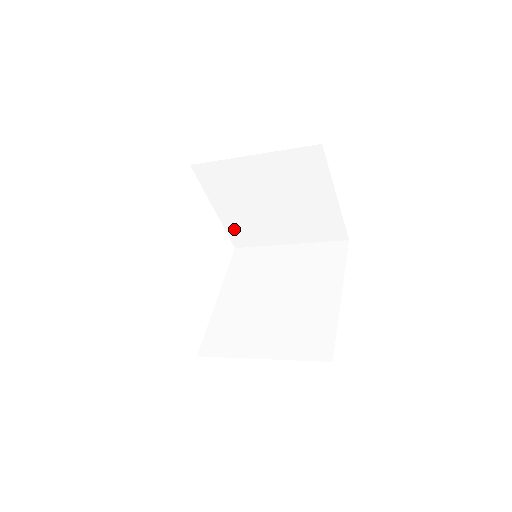
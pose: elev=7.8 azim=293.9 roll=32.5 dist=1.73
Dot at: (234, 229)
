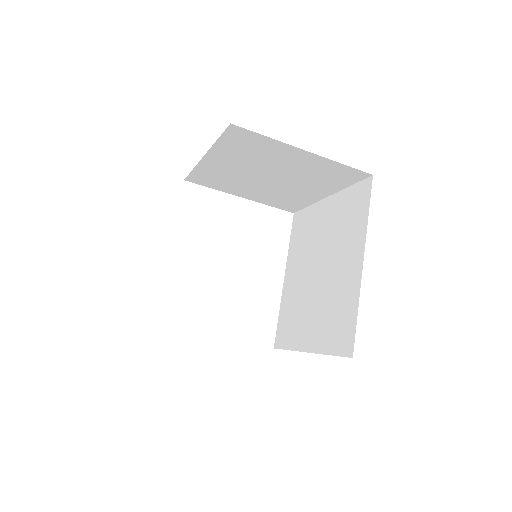
Dot at: (273, 203)
